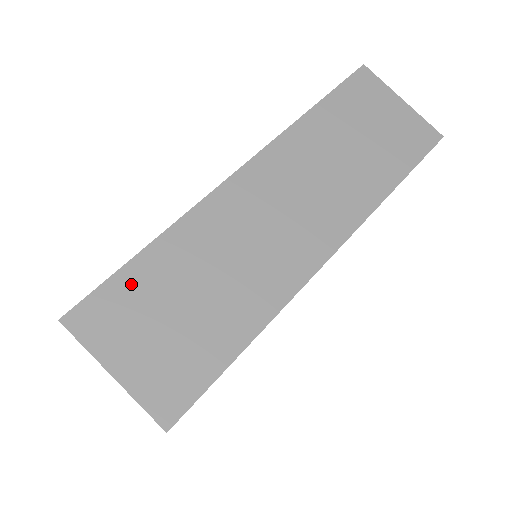
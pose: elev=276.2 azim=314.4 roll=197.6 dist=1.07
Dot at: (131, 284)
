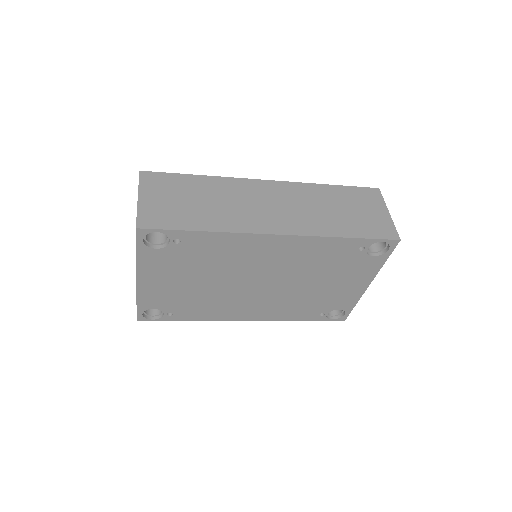
Dot at: (178, 180)
